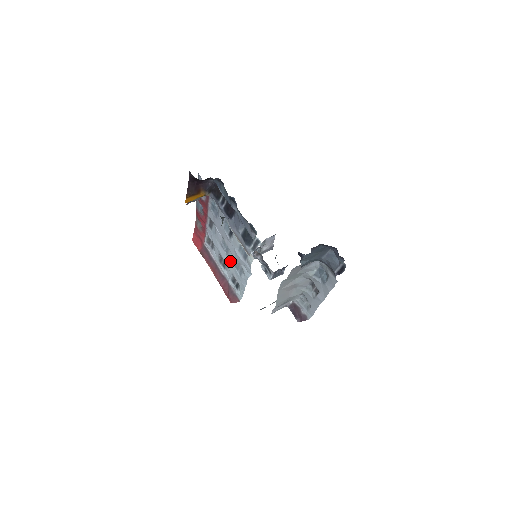
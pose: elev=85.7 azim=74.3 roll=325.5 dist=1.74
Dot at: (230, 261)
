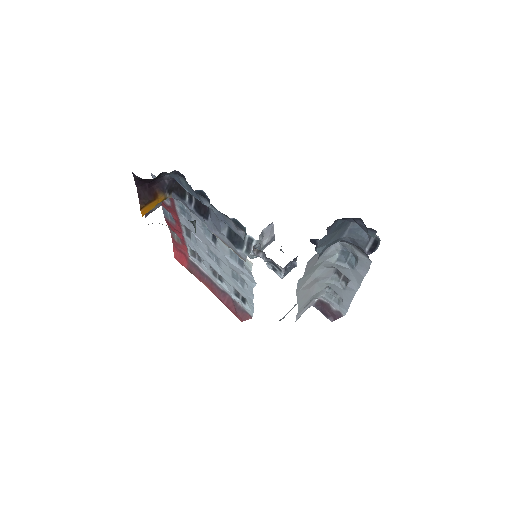
Dot at: (225, 272)
